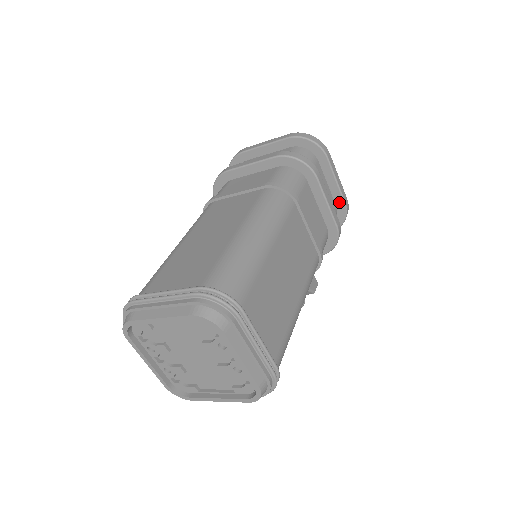
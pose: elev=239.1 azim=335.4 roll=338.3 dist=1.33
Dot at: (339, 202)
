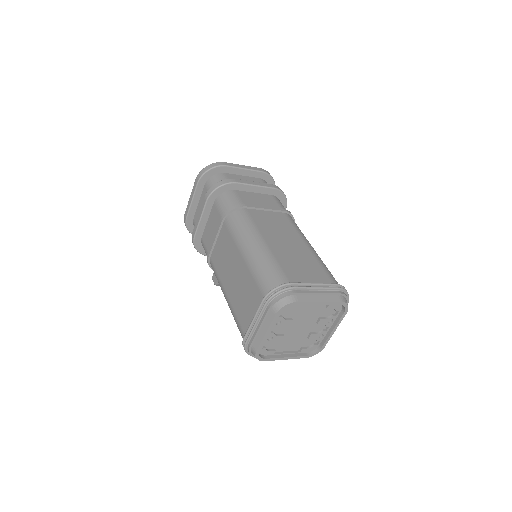
Dot at: occluded
